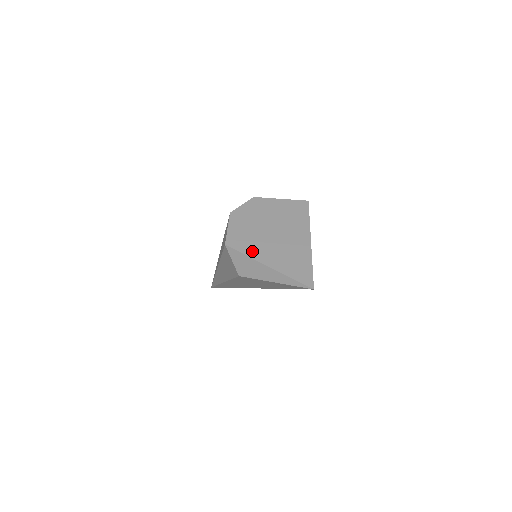
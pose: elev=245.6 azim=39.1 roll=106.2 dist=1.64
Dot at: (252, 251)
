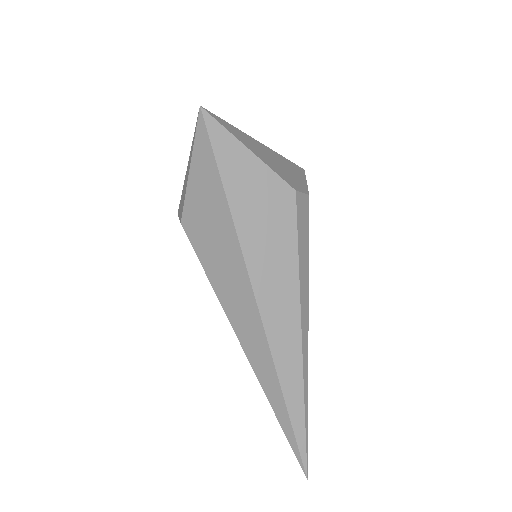
Dot at: occluded
